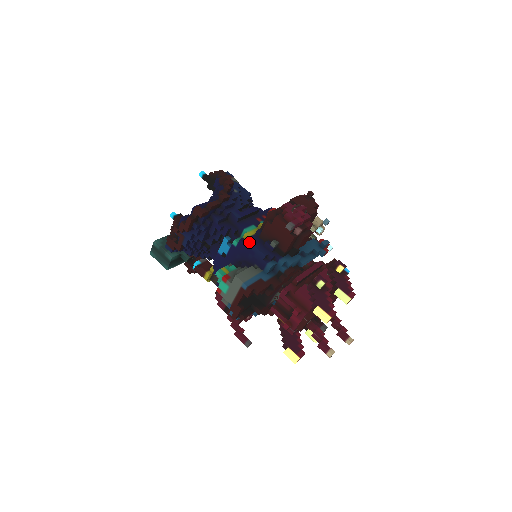
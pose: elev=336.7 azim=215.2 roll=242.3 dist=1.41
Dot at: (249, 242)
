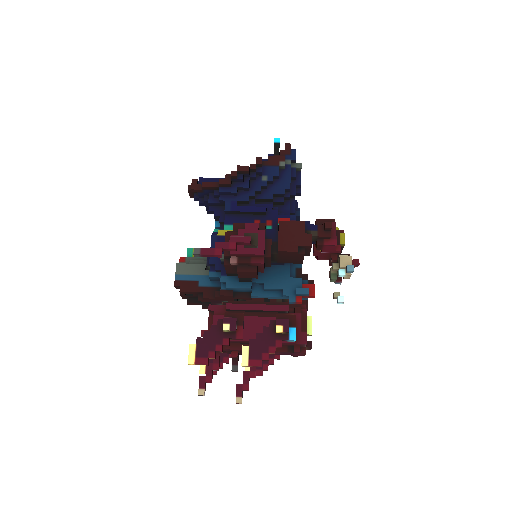
Dot at: (211, 241)
